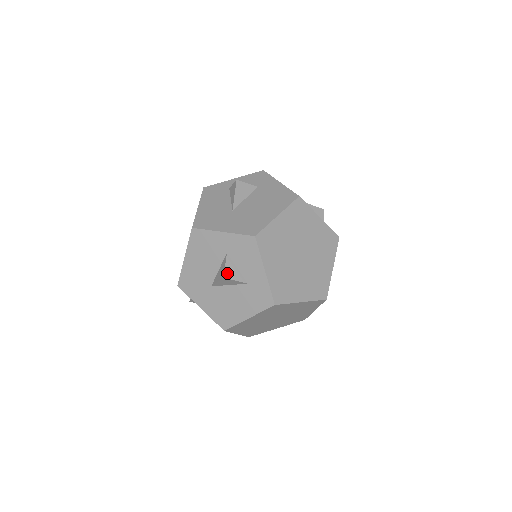
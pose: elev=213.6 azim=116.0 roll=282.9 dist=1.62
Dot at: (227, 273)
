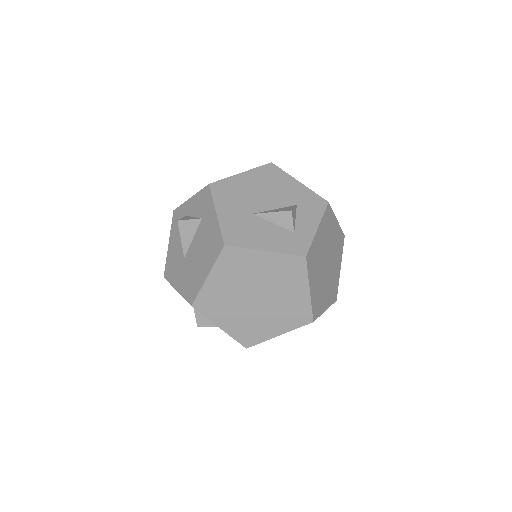
Dot at: (199, 322)
